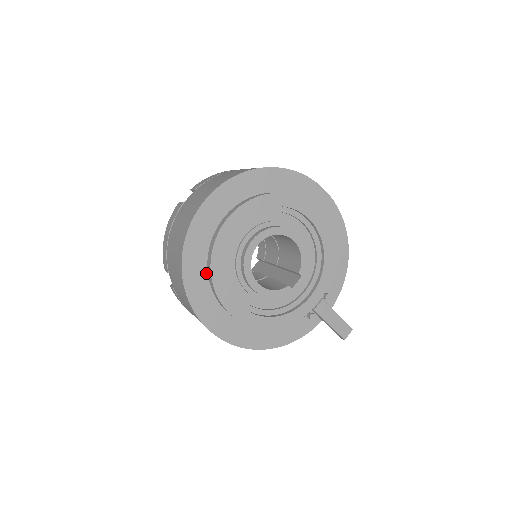
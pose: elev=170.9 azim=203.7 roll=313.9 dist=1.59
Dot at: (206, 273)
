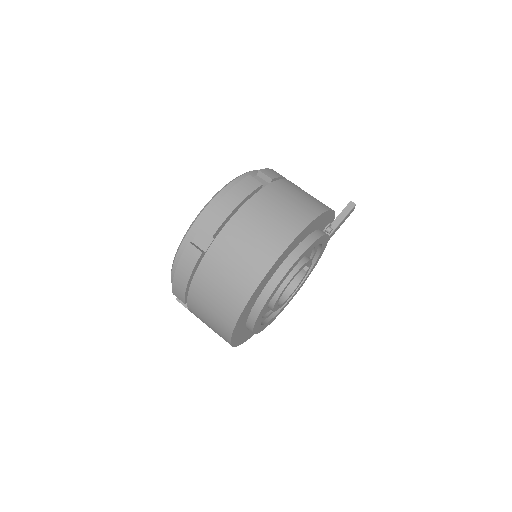
Dot at: occluded
